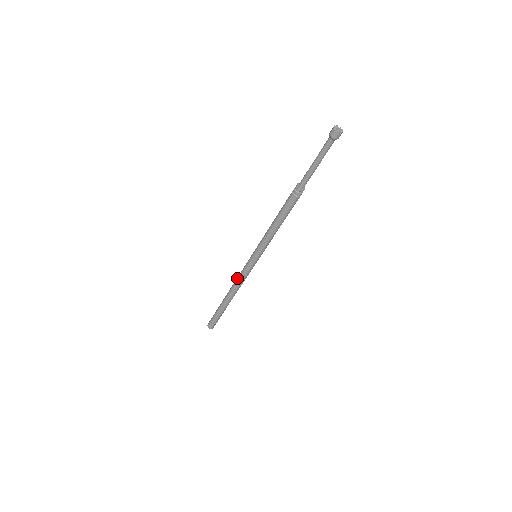
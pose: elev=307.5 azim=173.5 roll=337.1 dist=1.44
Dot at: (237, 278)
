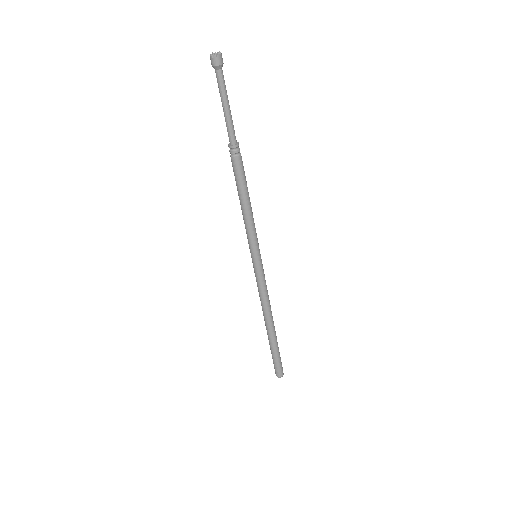
Dot at: (259, 296)
